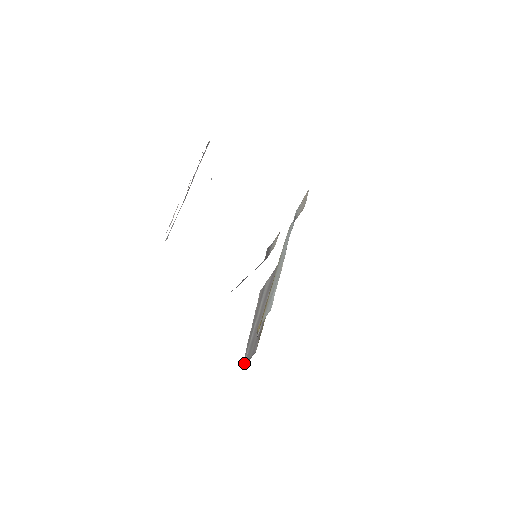
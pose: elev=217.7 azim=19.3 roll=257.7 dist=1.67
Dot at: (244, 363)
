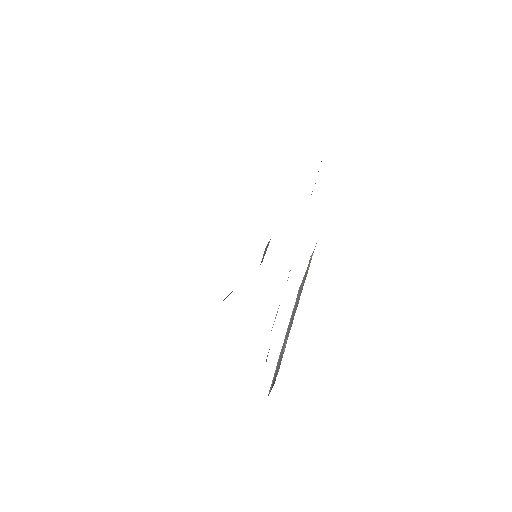
Dot at: (269, 391)
